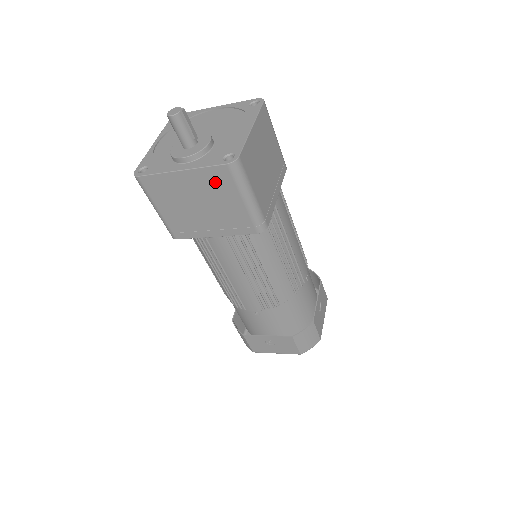
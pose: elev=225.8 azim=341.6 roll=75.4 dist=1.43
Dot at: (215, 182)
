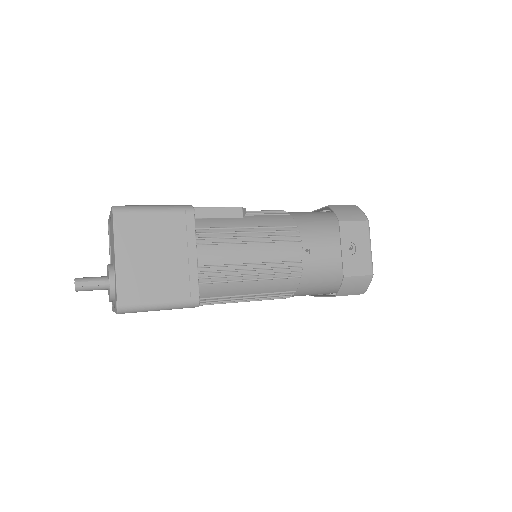
Dot at: occluded
